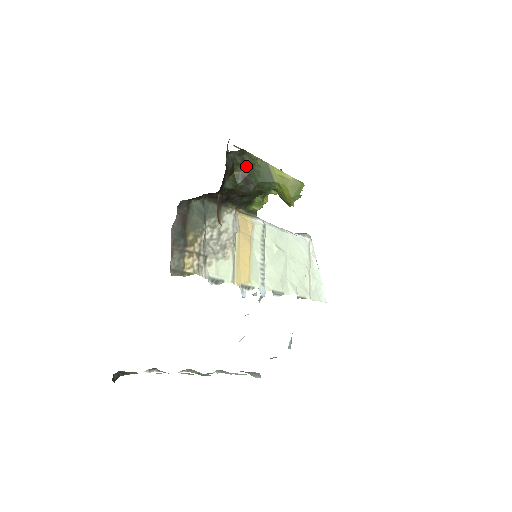
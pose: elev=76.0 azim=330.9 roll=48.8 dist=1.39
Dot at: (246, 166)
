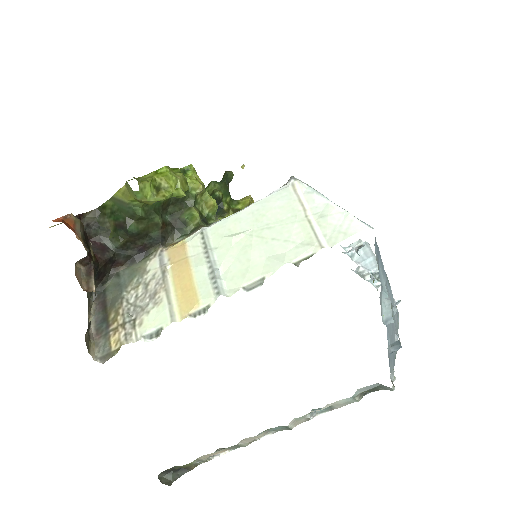
Dot at: (110, 217)
